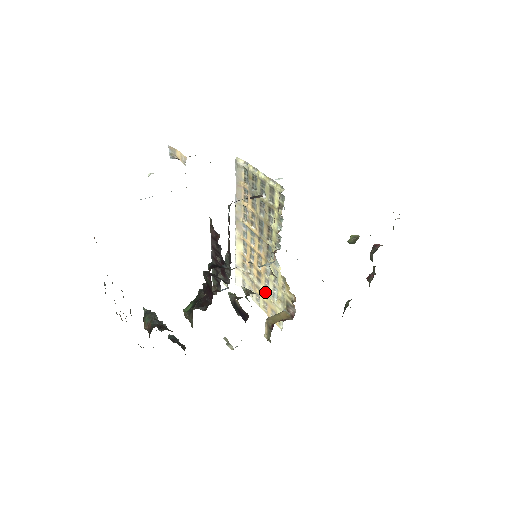
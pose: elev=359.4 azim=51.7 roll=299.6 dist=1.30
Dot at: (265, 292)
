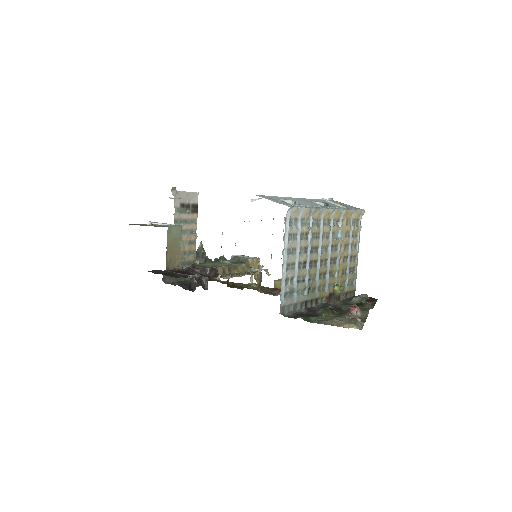
Dot at: occluded
